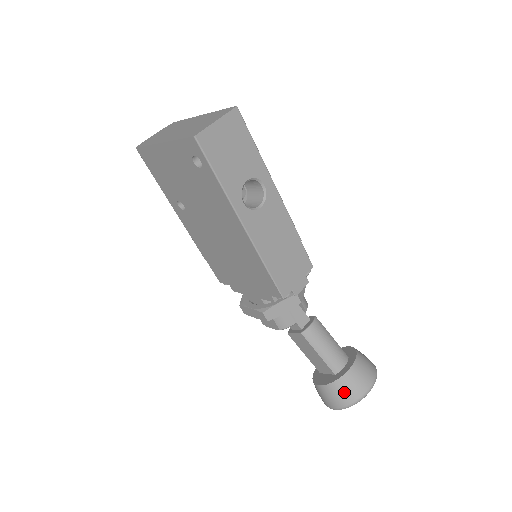
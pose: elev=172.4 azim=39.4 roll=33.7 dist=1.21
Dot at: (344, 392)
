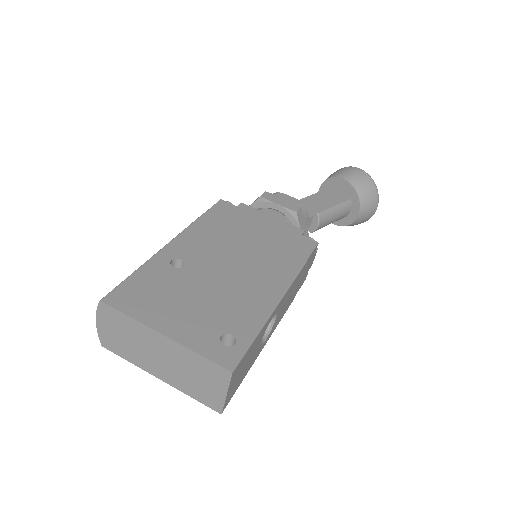
Dot at: occluded
